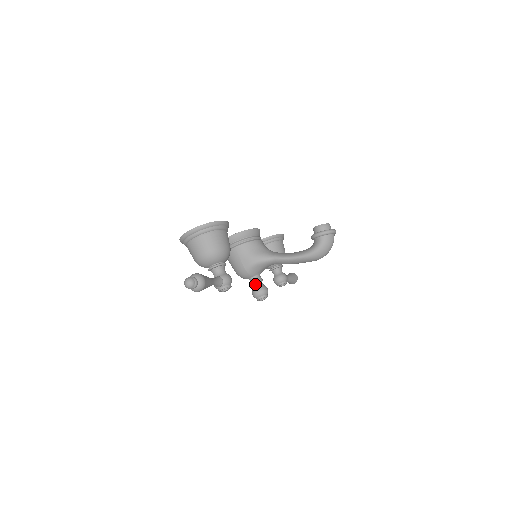
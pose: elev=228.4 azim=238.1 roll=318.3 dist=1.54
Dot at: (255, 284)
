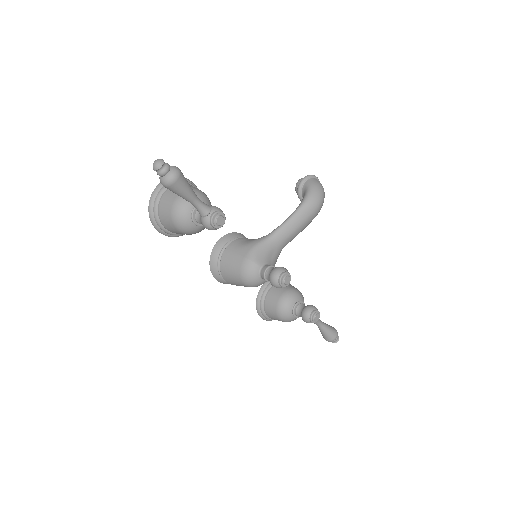
Dot at: (268, 270)
